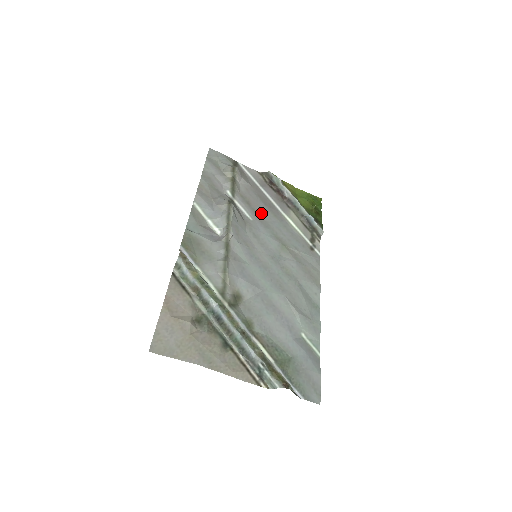
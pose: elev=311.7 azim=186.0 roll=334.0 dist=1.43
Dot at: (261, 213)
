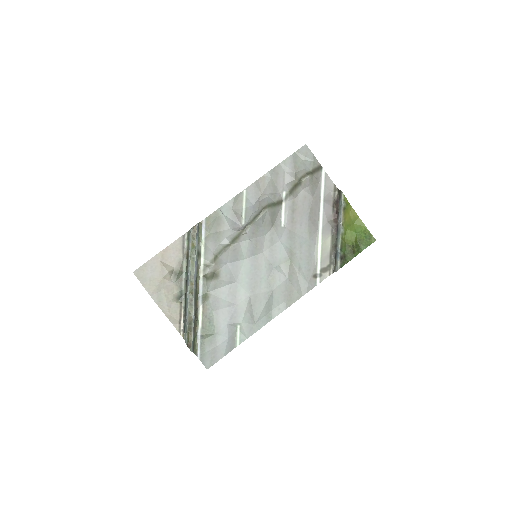
Dot at: (297, 224)
